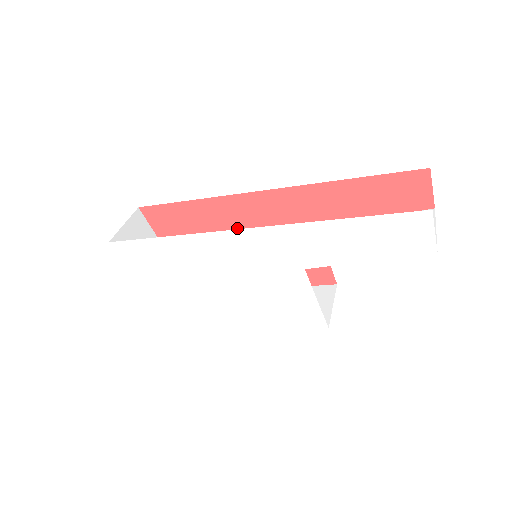
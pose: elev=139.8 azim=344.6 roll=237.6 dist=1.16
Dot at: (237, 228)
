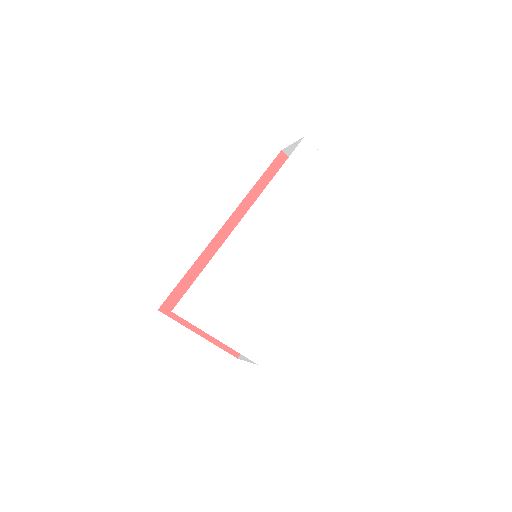
Dot at: occluded
